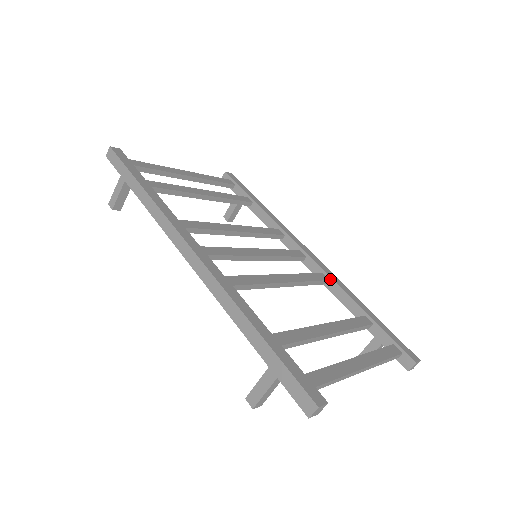
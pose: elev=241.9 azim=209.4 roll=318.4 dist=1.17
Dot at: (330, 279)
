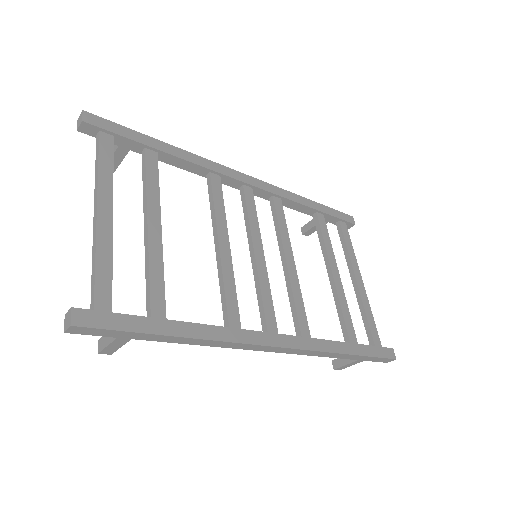
Dot at: (282, 198)
